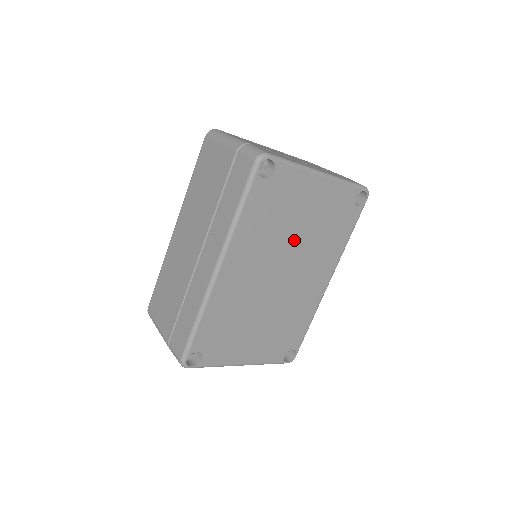
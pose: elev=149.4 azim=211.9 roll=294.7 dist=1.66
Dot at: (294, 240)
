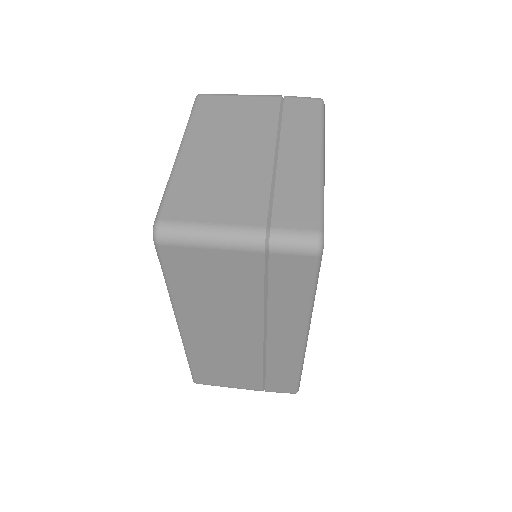
Dot at: occluded
